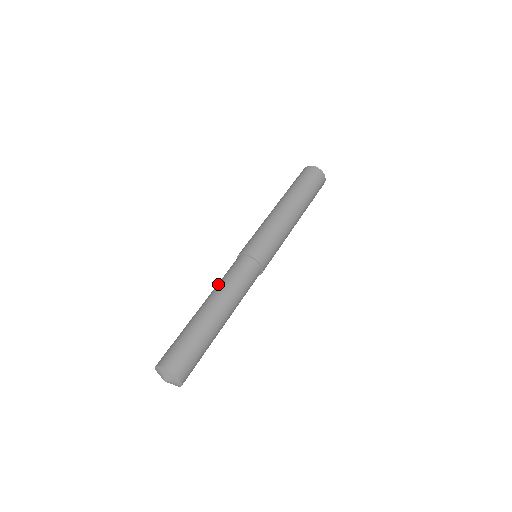
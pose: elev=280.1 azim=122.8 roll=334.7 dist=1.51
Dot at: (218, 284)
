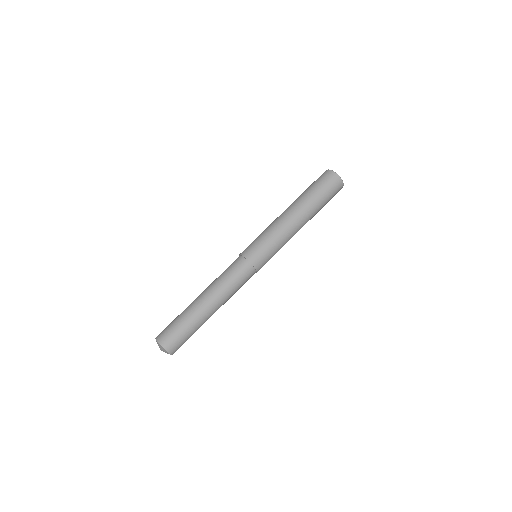
Dot at: (216, 279)
